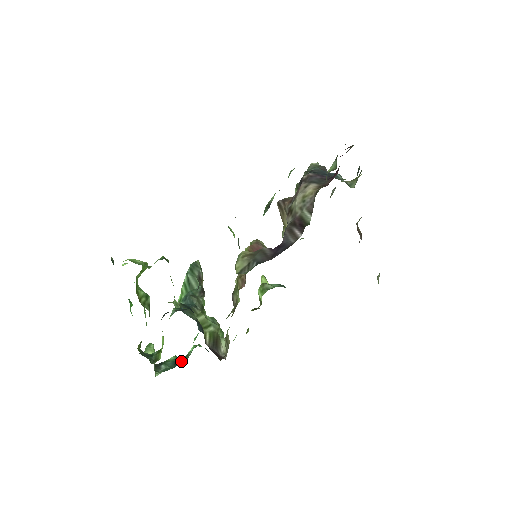
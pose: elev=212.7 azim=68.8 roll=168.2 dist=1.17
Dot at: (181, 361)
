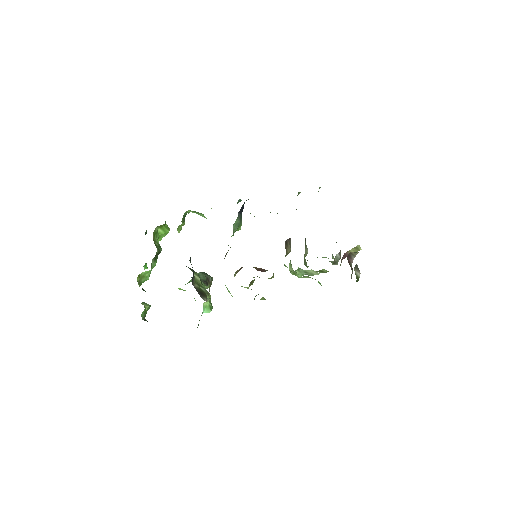
Dot at: occluded
